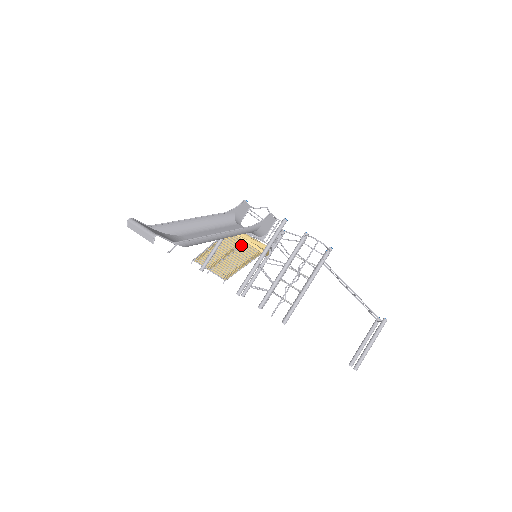
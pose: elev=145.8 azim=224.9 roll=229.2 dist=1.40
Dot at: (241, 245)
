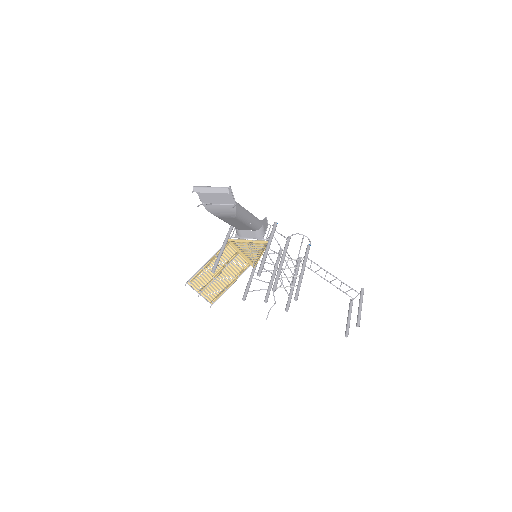
Dot at: (232, 260)
